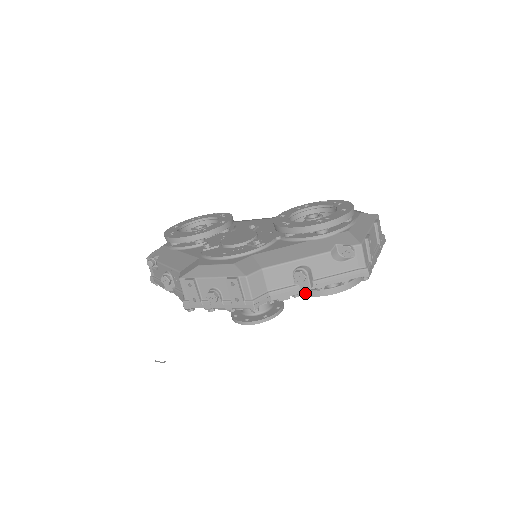
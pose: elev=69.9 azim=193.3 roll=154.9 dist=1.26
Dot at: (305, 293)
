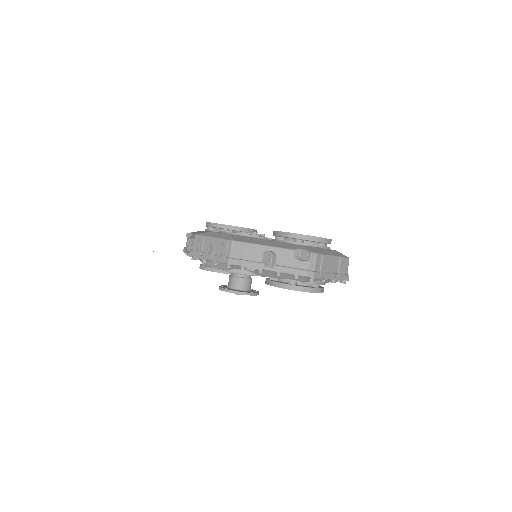
Dot at: (271, 283)
